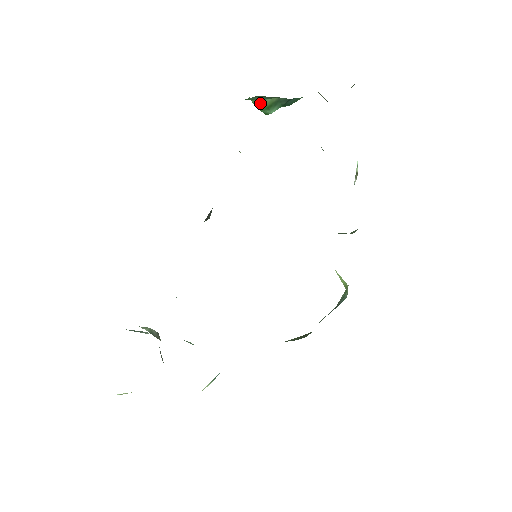
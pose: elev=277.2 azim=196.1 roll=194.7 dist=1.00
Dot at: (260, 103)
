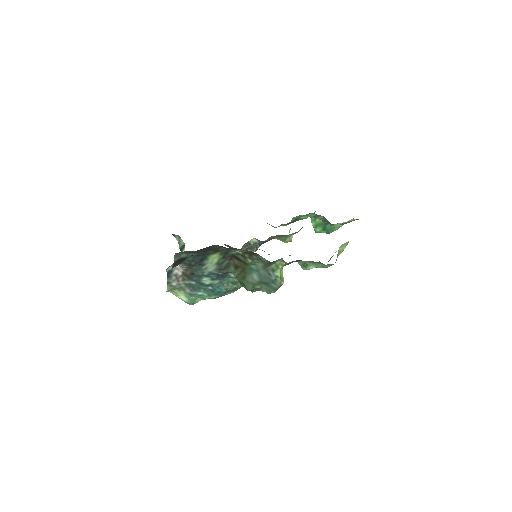
Dot at: (314, 221)
